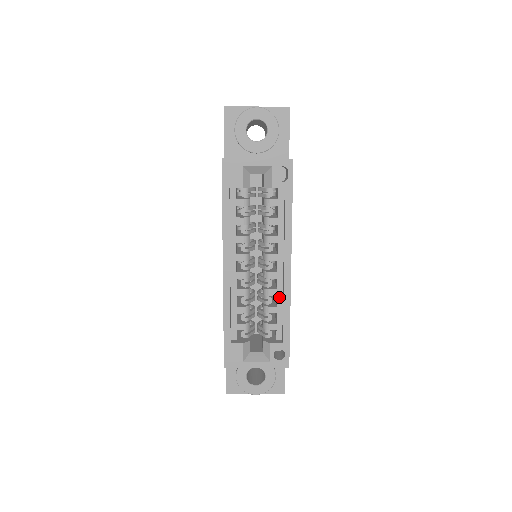
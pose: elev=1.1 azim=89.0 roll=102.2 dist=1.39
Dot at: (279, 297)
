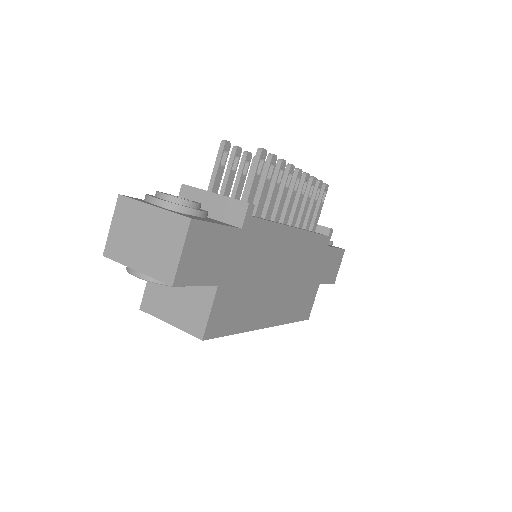
Dot at: occluded
